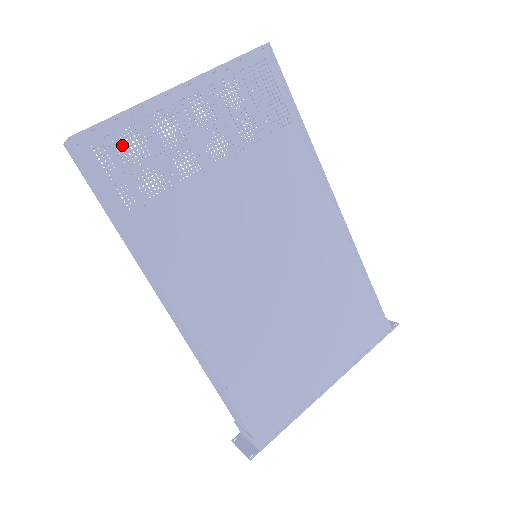
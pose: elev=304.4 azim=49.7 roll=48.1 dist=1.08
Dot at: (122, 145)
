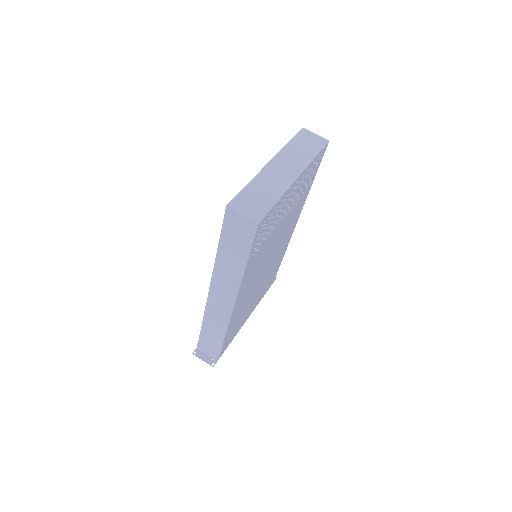
Dot at: (268, 221)
